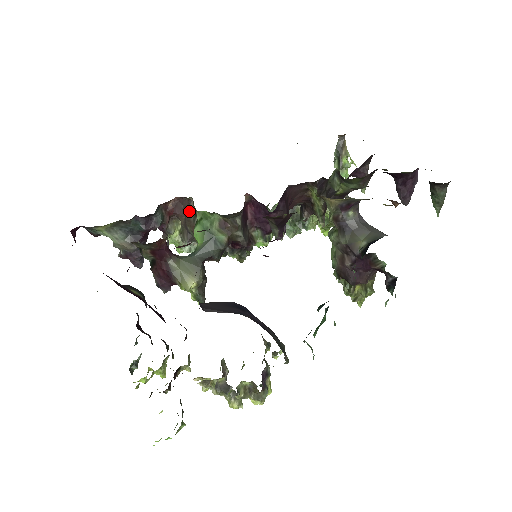
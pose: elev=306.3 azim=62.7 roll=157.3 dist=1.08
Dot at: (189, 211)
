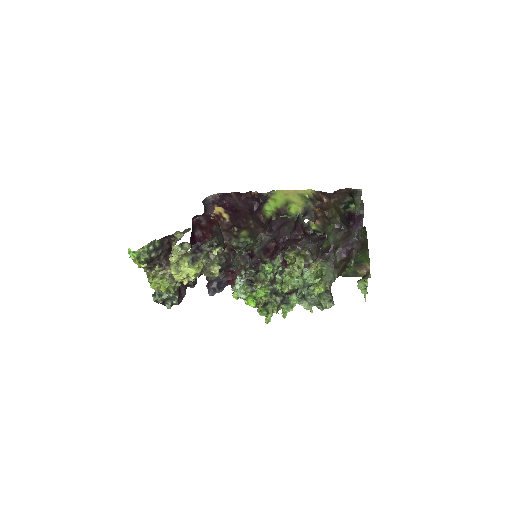
Dot at: occluded
